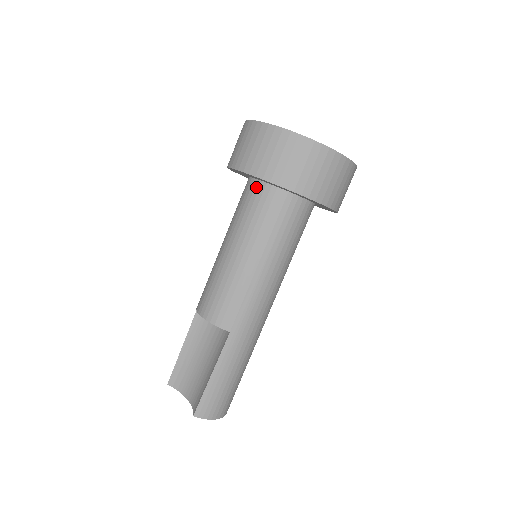
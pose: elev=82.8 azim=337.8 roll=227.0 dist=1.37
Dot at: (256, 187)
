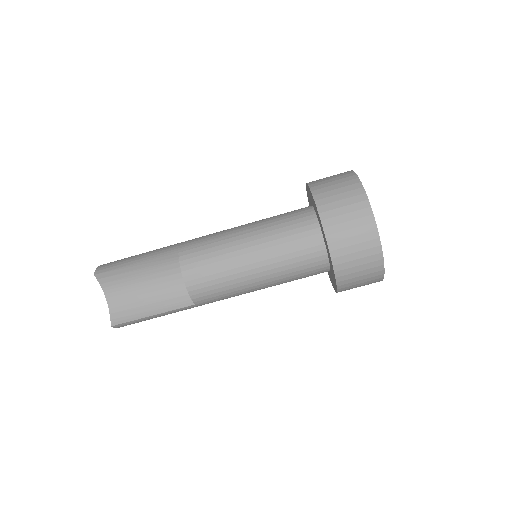
Dot at: (318, 247)
